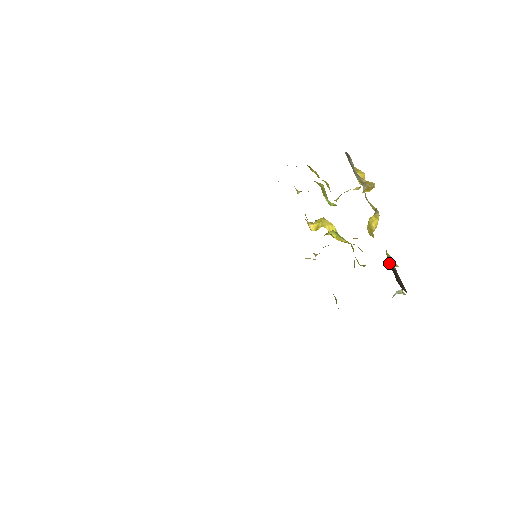
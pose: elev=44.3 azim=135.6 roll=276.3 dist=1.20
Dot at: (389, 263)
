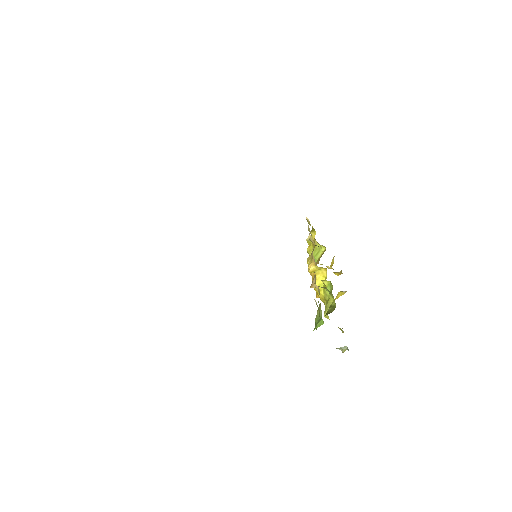
Dot at: occluded
